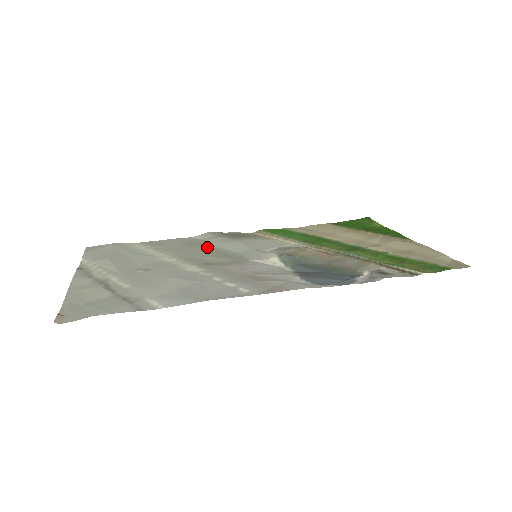
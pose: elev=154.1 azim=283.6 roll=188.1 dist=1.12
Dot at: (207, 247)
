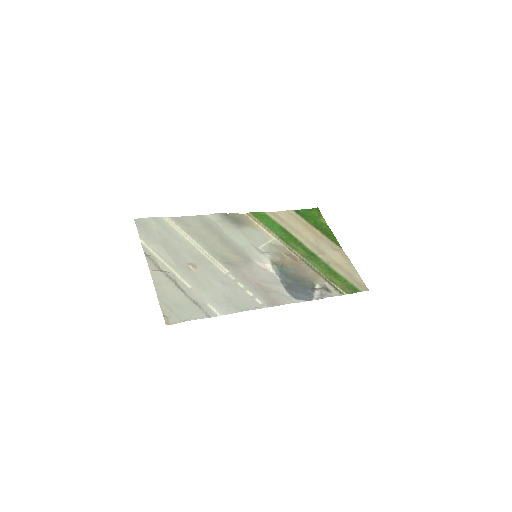
Dot at: (222, 236)
